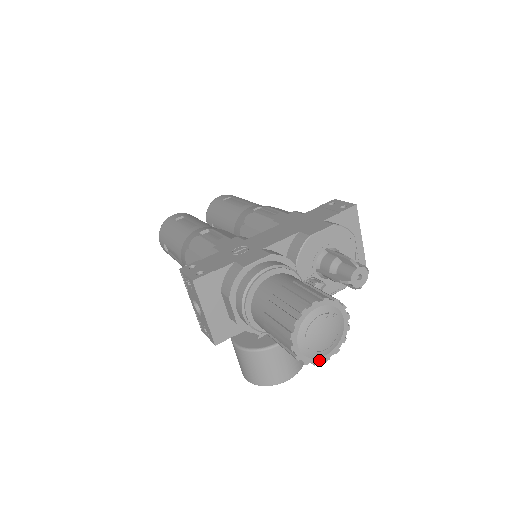
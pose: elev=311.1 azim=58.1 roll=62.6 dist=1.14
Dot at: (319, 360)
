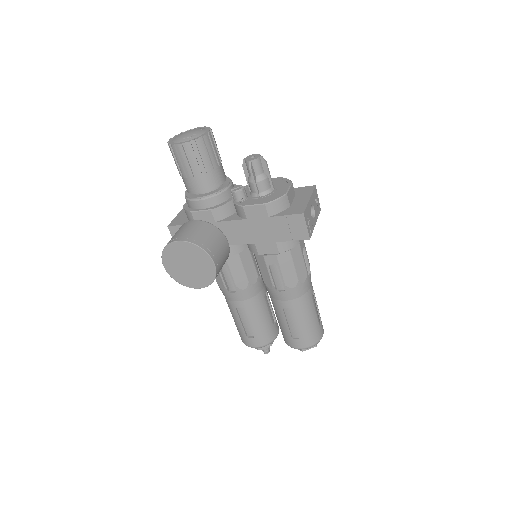
Dot at: (176, 144)
